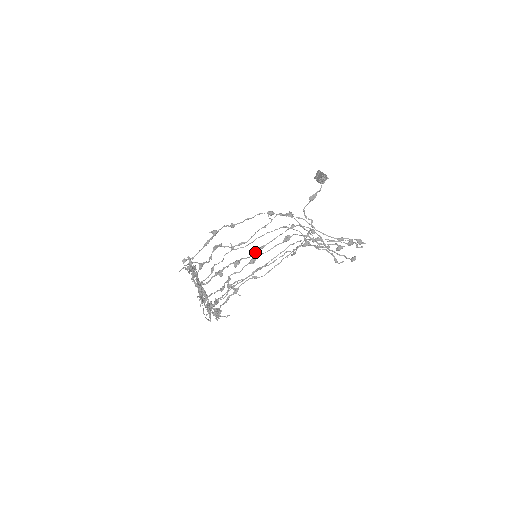
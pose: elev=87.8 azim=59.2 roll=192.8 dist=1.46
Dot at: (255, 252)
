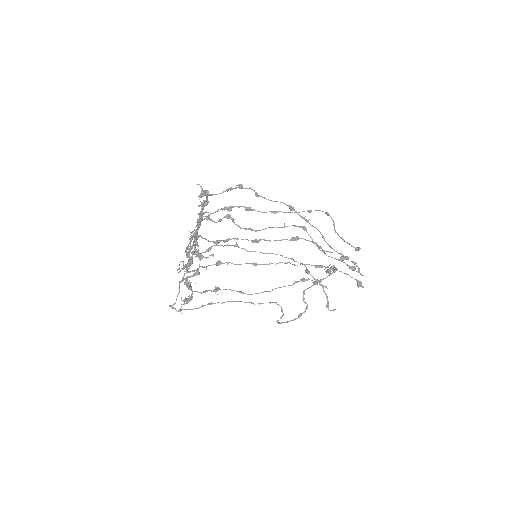
Dot at: occluded
